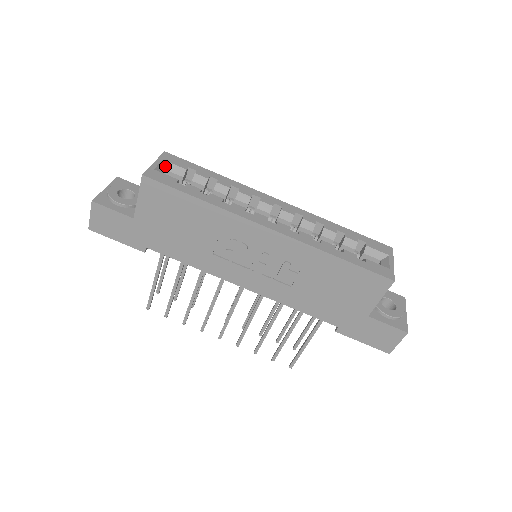
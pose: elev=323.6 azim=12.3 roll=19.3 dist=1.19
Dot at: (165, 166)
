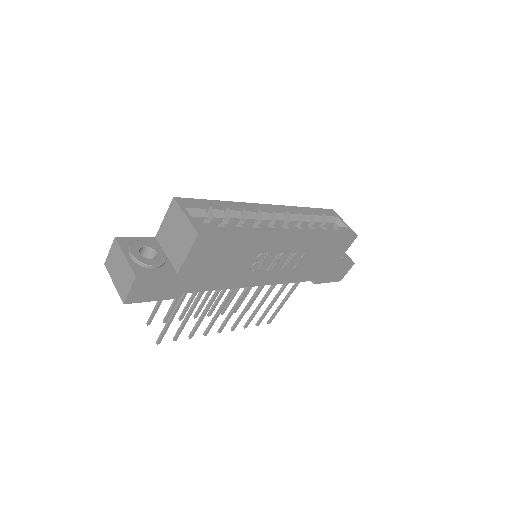
Dot at: (189, 213)
